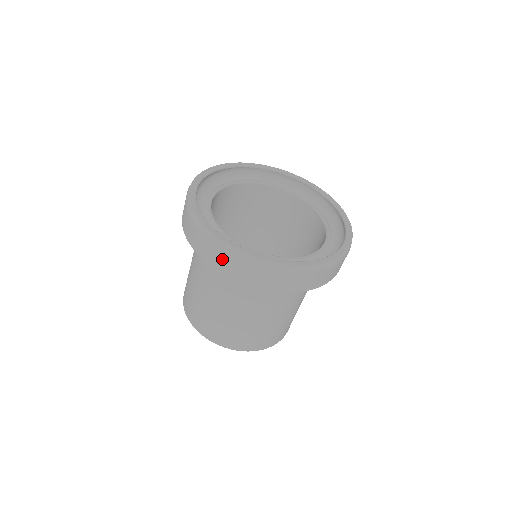
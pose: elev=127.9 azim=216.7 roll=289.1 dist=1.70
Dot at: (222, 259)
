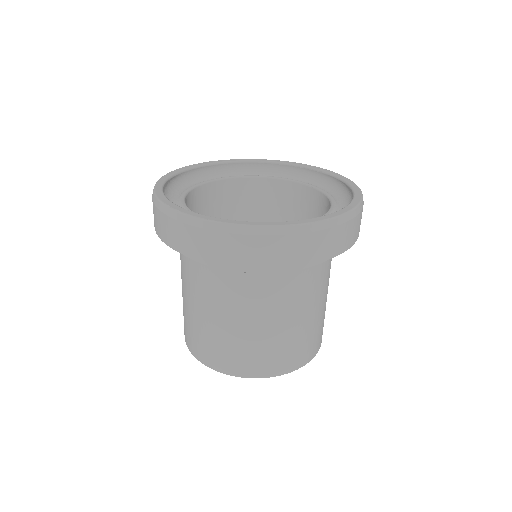
Dot at: (284, 248)
